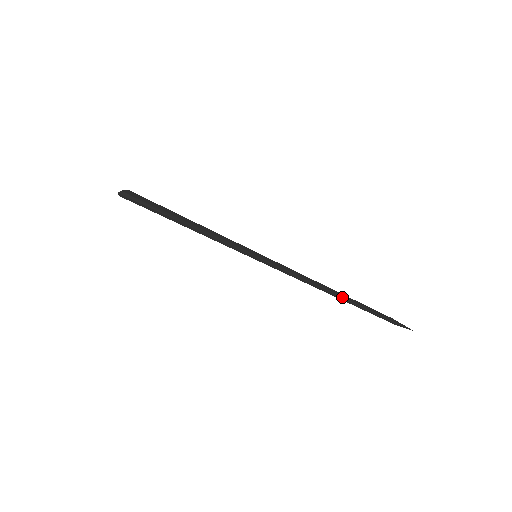
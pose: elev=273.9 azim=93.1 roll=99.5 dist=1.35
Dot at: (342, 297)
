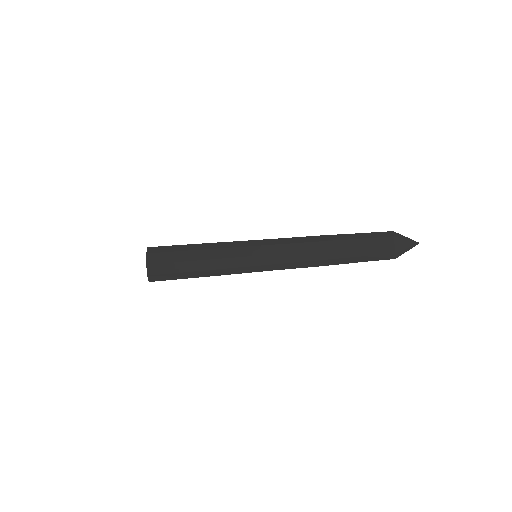
Dot at: (336, 238)
